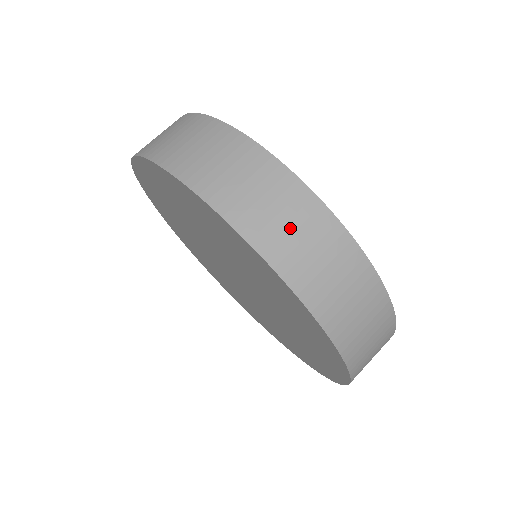
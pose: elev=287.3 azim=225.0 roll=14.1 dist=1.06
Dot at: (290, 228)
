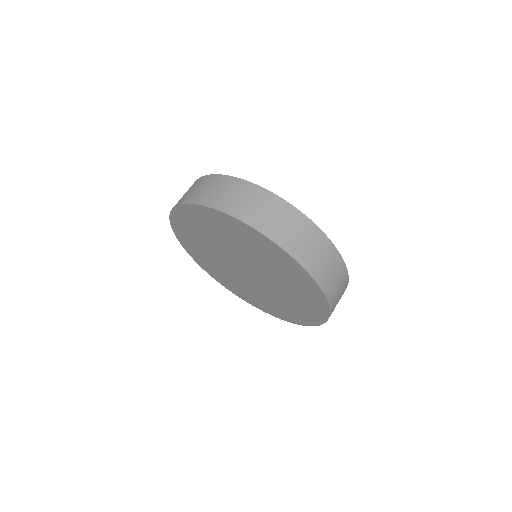
Dot at: (205, 189)
